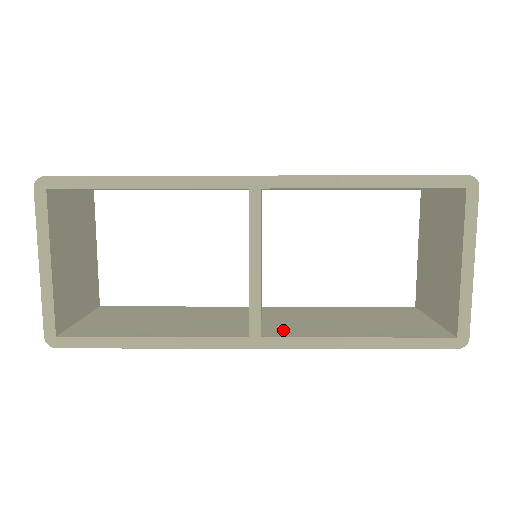
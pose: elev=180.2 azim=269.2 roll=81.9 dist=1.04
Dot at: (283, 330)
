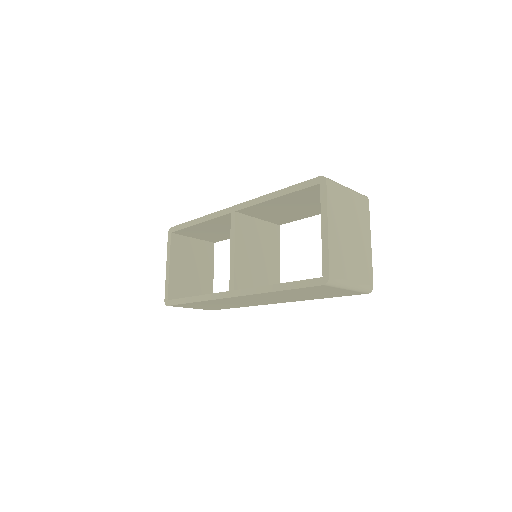
Dot at: occluded
